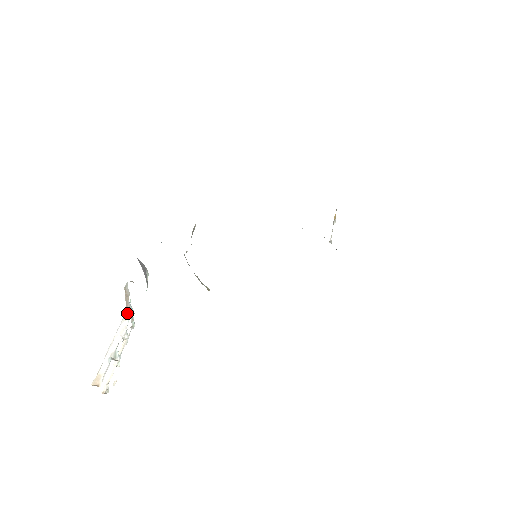
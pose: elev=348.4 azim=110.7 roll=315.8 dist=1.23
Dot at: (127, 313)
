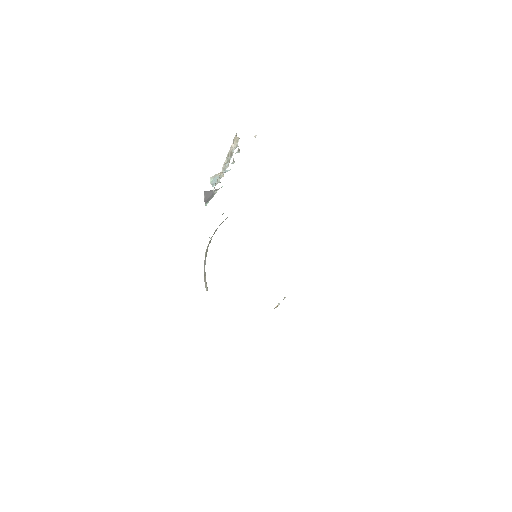
Dot at: (222, 171)
